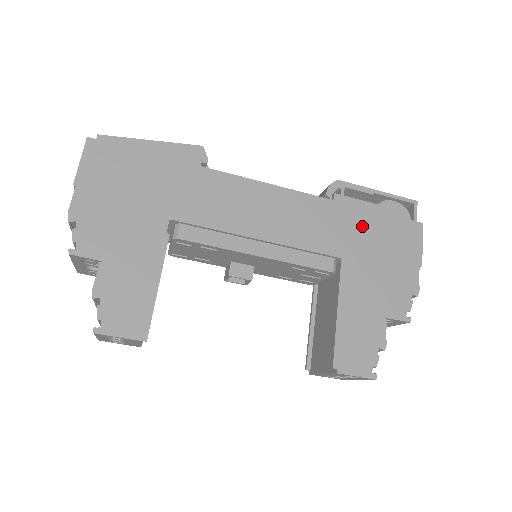
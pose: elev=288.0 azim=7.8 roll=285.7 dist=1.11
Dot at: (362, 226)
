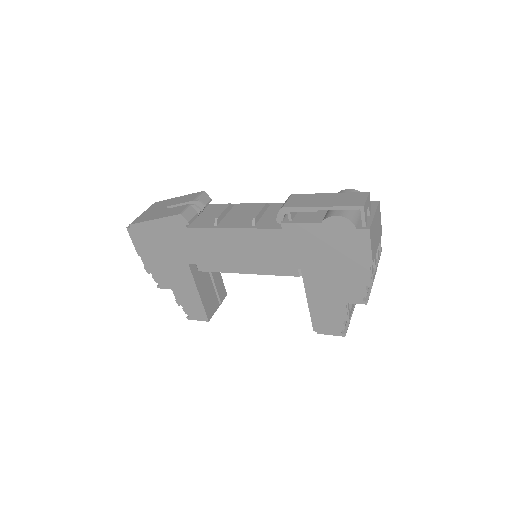
Dot at: (311, 243)
